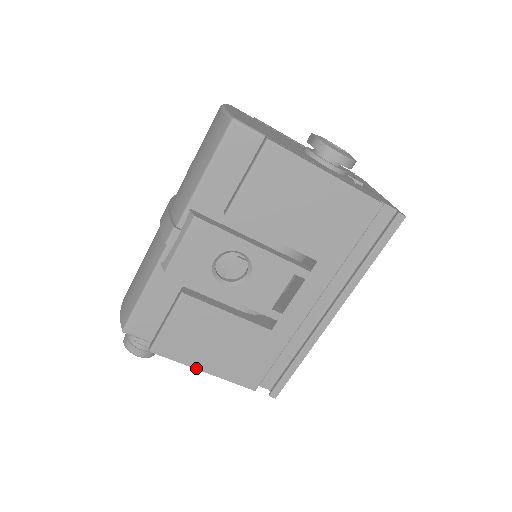
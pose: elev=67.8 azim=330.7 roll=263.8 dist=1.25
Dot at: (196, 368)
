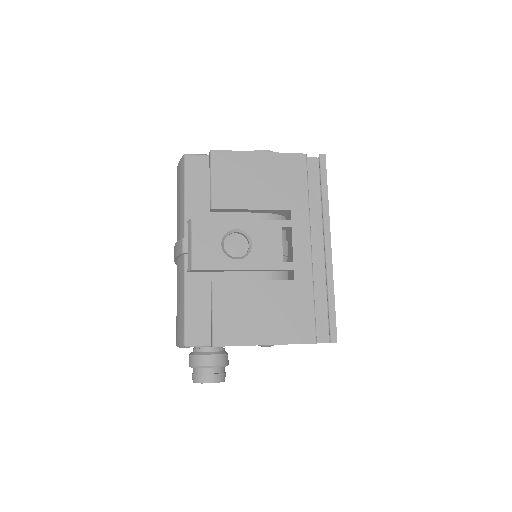
Dot at: occluded
